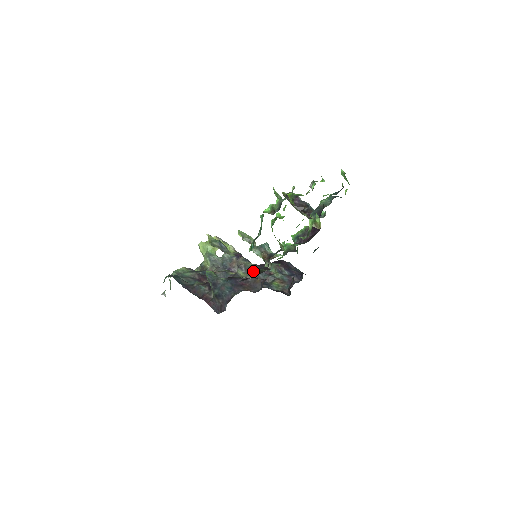
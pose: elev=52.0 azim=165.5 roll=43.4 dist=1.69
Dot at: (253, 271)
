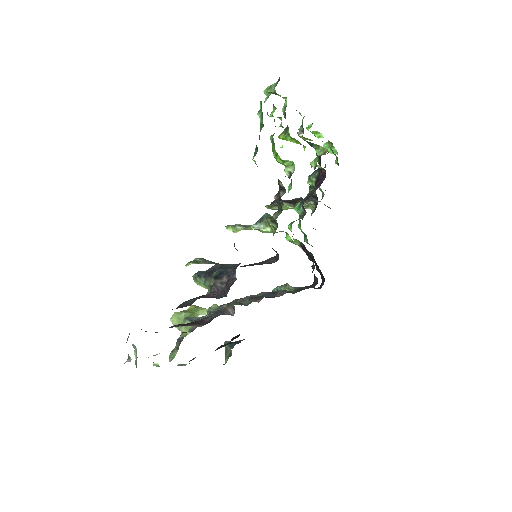
Dot at: (255, 296)
